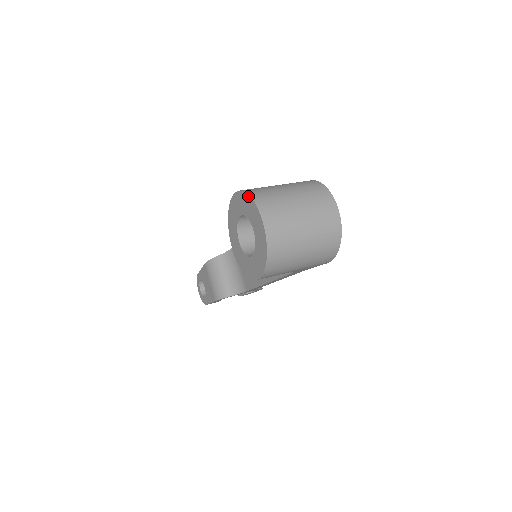
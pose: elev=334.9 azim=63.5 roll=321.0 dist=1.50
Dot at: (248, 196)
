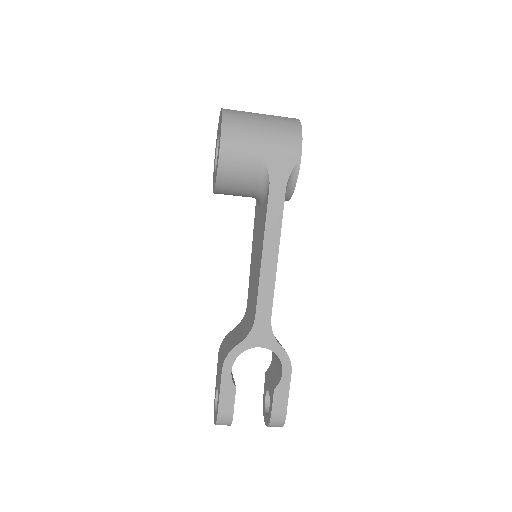
Dot at: occluded
